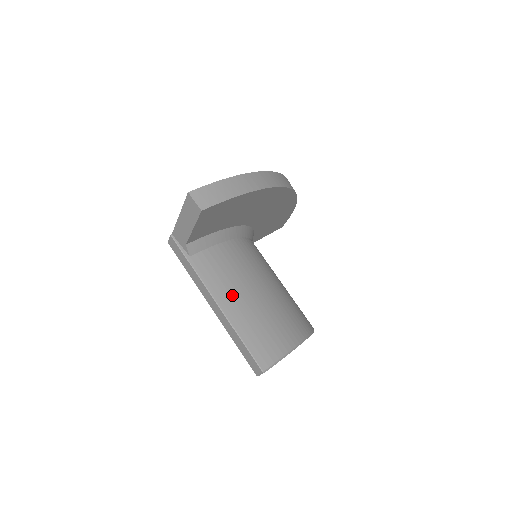
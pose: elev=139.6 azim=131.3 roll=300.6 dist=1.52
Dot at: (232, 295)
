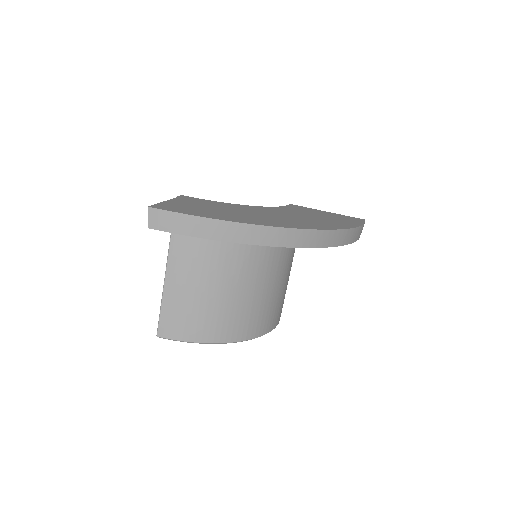
Dot at: (182, 276)
